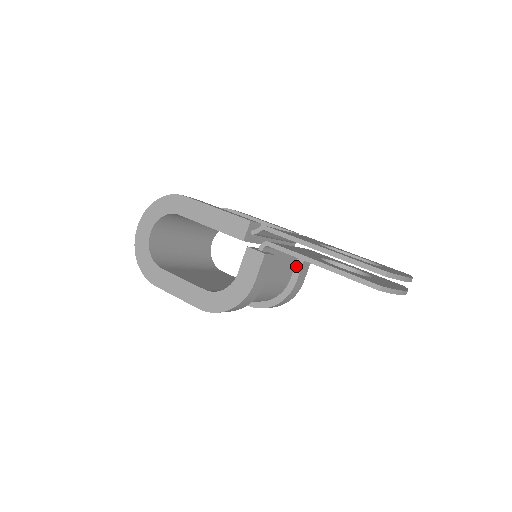
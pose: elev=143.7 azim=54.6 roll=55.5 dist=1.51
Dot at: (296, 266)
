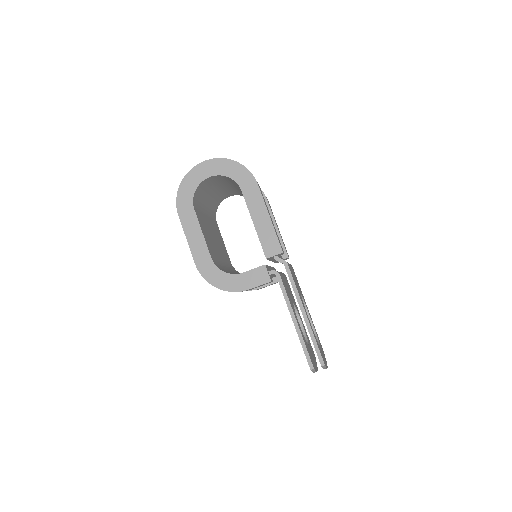
Dot at: occluded
